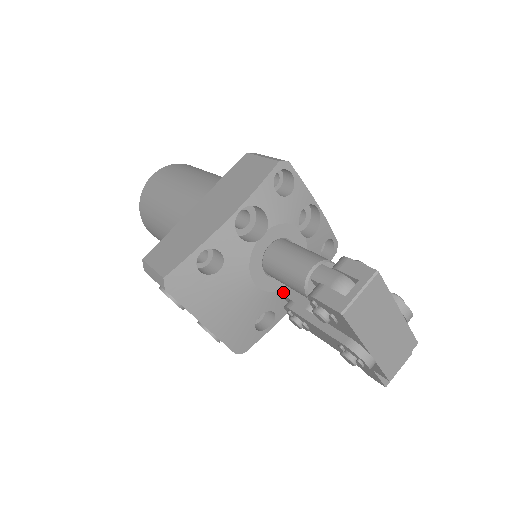
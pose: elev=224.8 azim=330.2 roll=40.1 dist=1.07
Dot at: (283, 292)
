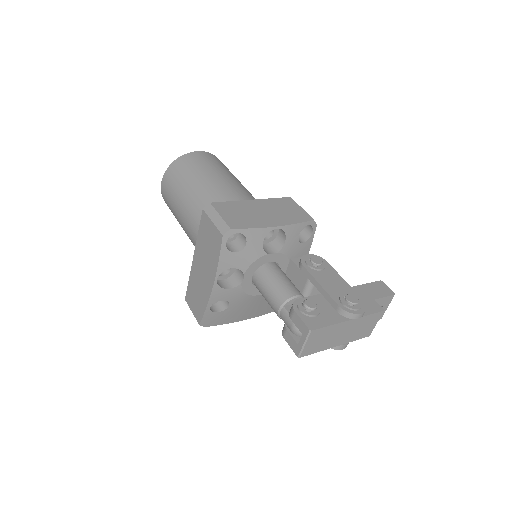
Dot at: occluded
